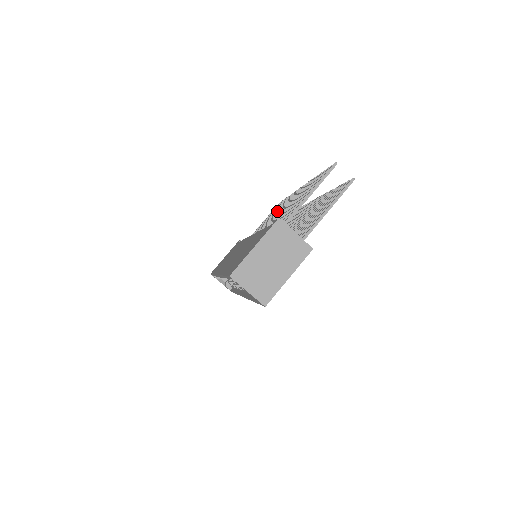
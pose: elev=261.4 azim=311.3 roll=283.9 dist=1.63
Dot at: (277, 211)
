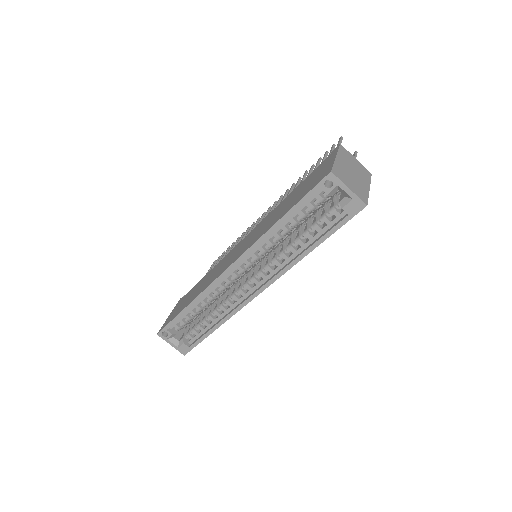
Dot at: (245, 236)
